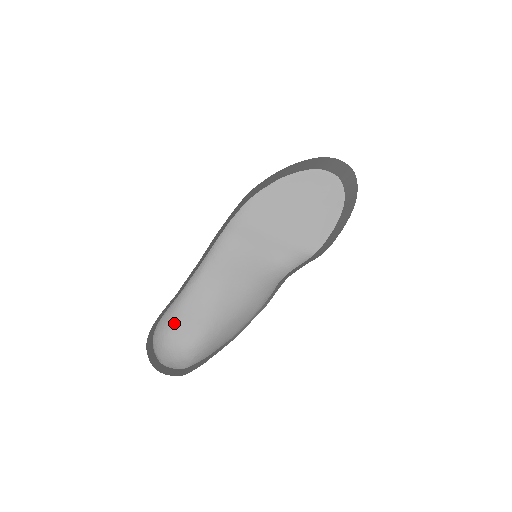
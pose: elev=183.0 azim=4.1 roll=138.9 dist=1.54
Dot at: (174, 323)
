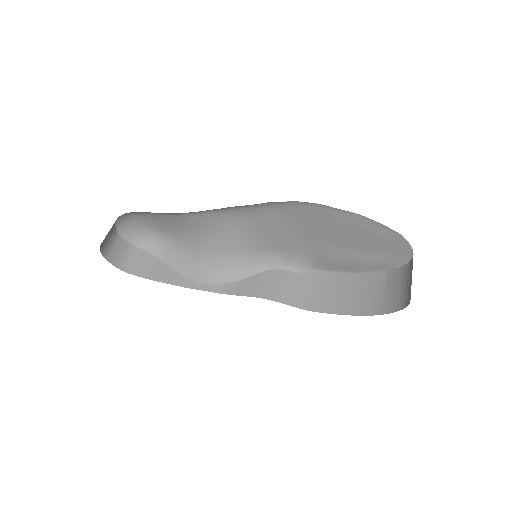
Dot at: (149, 215)
